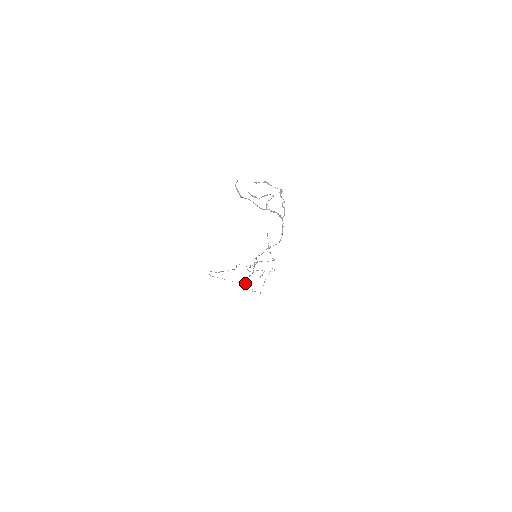
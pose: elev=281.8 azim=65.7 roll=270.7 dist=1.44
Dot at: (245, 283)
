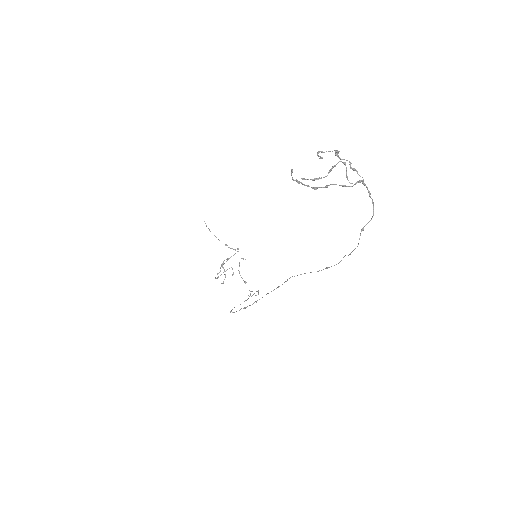
Dot at: occluded
